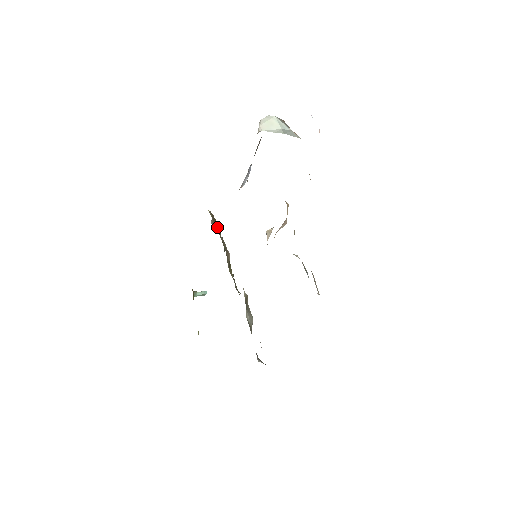
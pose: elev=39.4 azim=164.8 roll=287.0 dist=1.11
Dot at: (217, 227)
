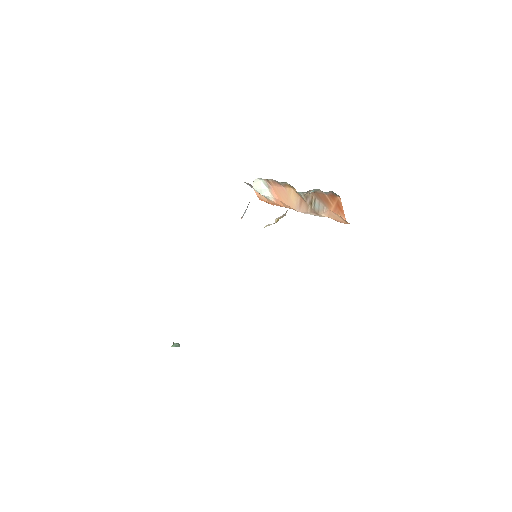
Dot at: occluded
